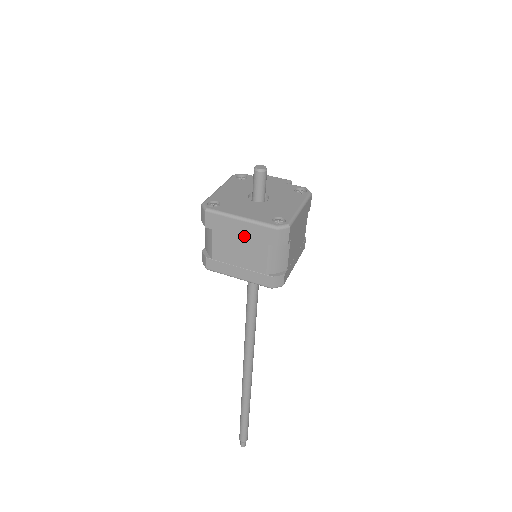
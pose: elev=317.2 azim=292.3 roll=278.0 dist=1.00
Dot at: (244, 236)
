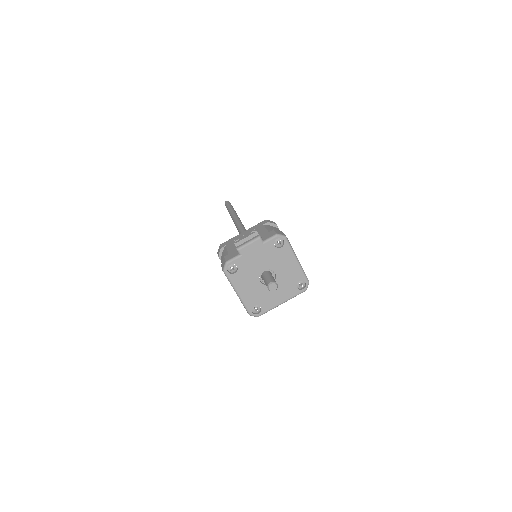
Dot at: occluded
